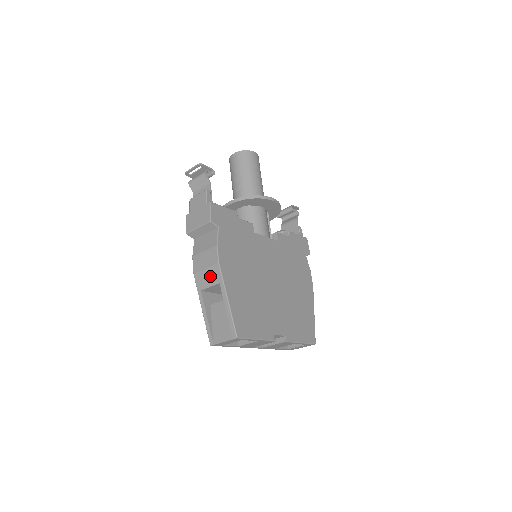
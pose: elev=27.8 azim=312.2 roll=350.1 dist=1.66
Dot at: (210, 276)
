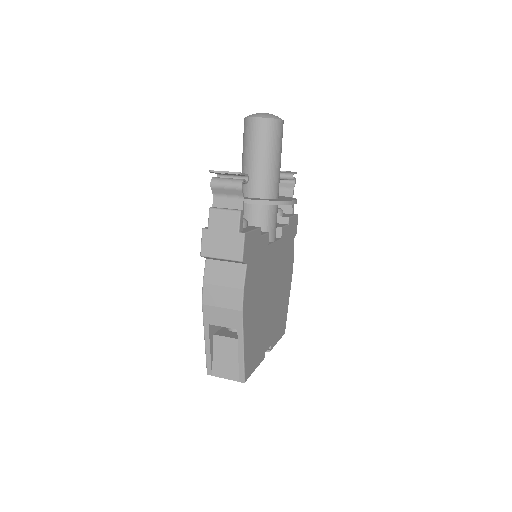
Dot at: (226, 318)
